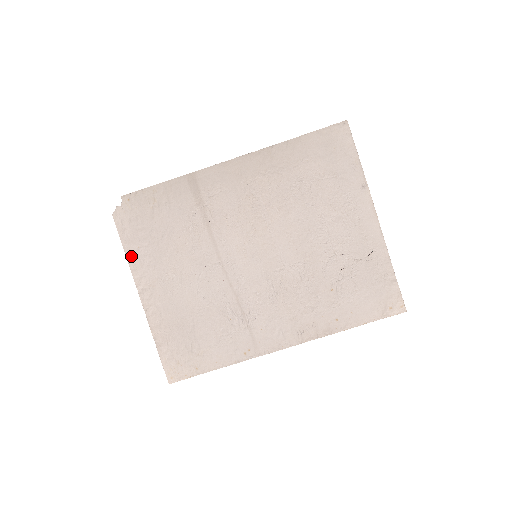
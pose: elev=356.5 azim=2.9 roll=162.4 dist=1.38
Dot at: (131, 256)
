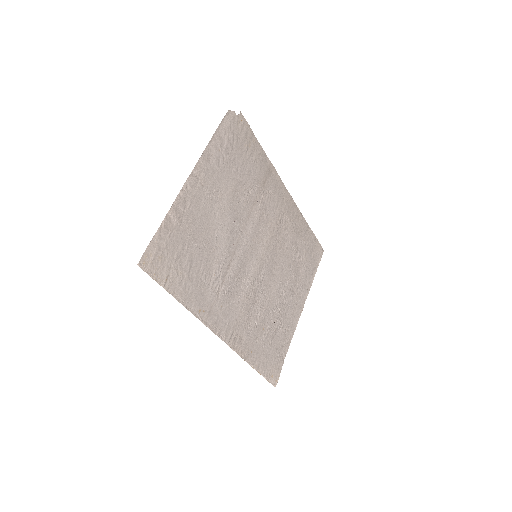
Dot at: (211, 146)
